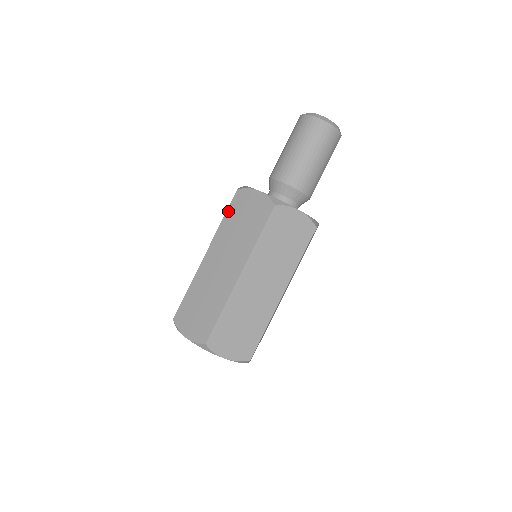
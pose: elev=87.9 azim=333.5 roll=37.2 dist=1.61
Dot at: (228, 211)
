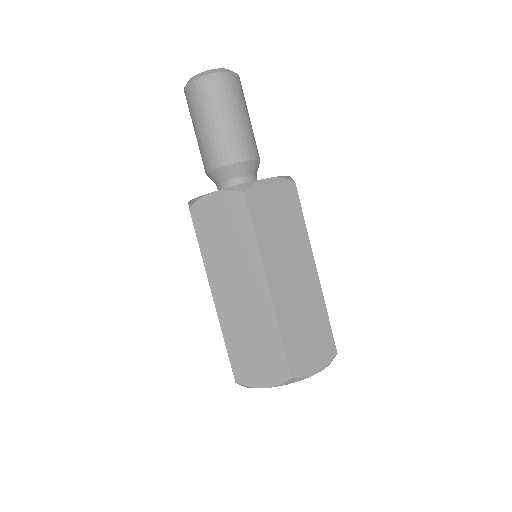
Dot at: (199, 237)
